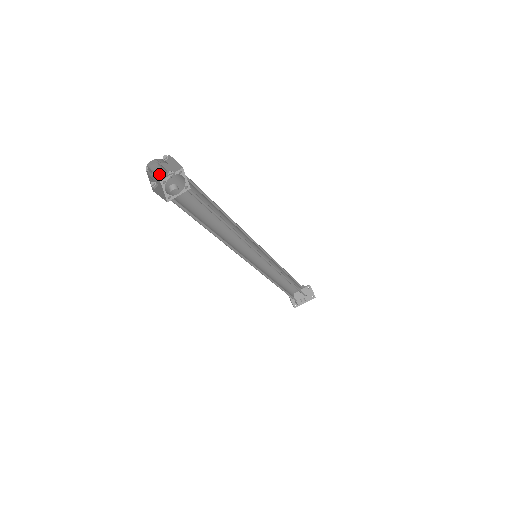
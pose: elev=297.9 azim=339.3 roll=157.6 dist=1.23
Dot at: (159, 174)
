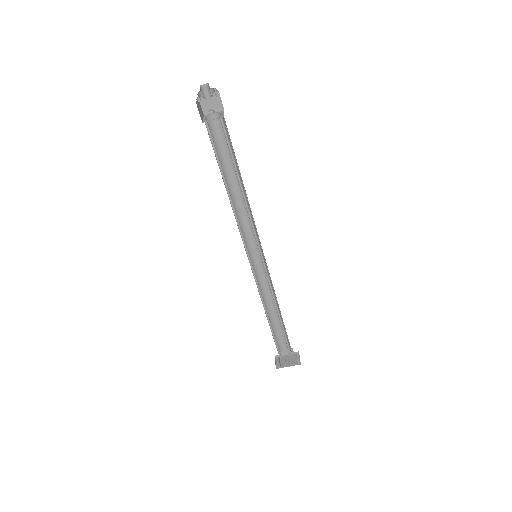
Dot at: (206, 94)
